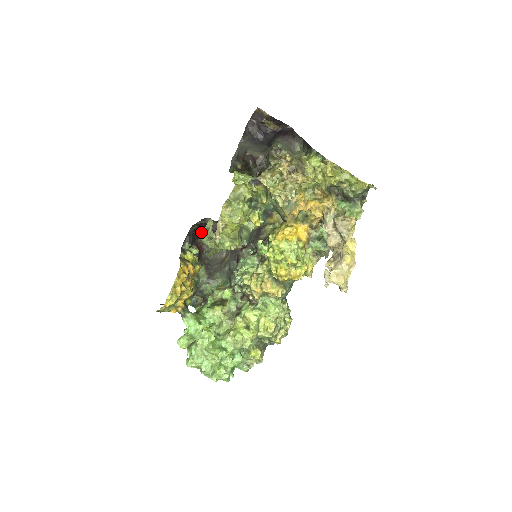
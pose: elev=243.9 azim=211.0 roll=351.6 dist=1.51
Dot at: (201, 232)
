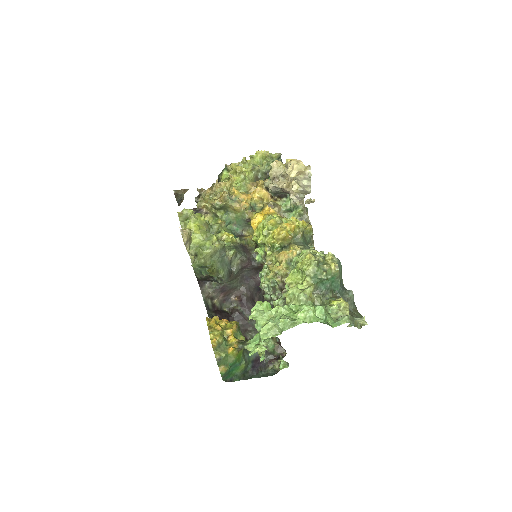
Dot at: occluded
